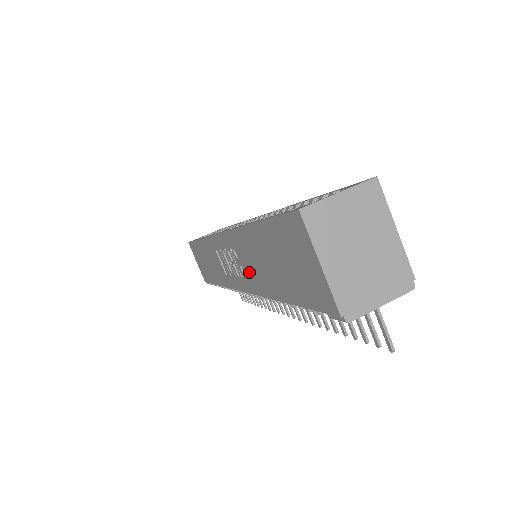
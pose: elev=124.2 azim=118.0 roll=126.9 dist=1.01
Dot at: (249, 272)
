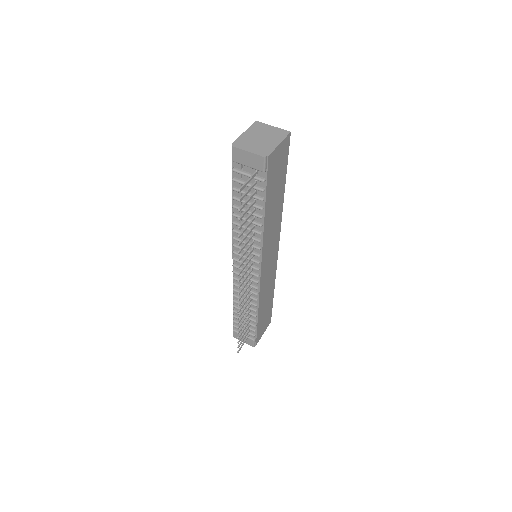
Dot at: occluded
